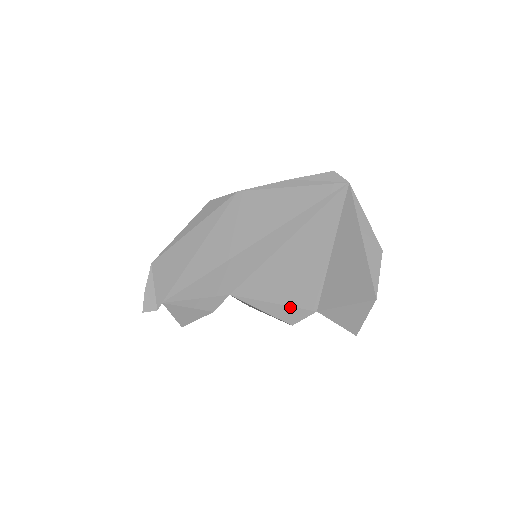
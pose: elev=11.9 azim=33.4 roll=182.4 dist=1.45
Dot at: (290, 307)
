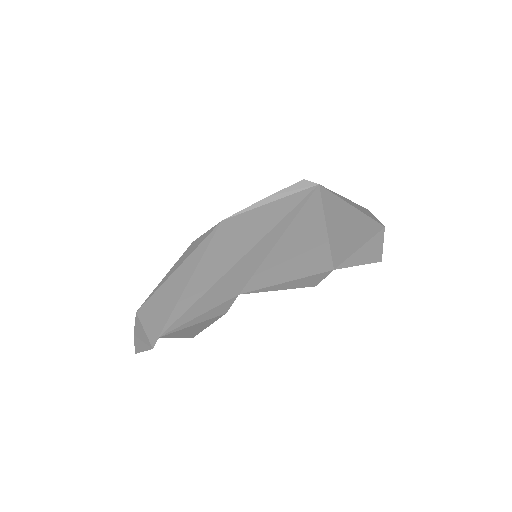
Dot at: (306, 277)
